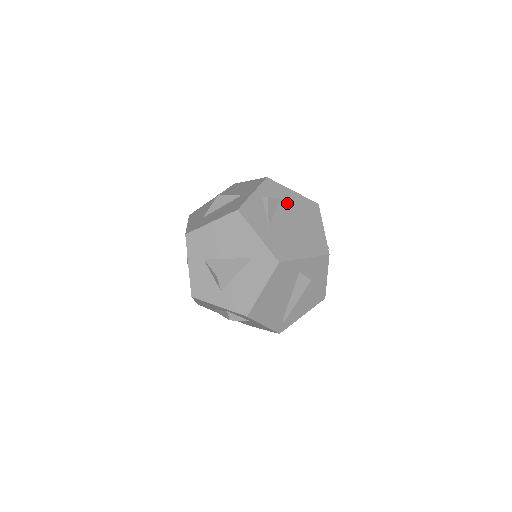
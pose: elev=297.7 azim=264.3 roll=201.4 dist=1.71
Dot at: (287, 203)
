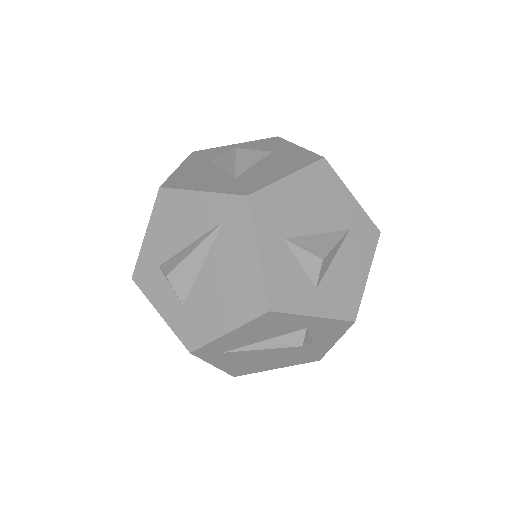
Dot at: occluded
